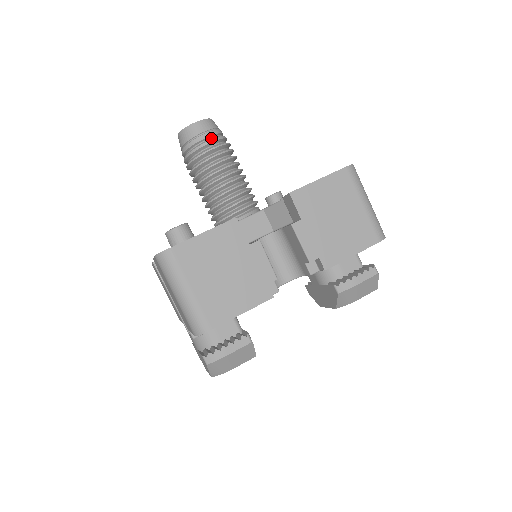
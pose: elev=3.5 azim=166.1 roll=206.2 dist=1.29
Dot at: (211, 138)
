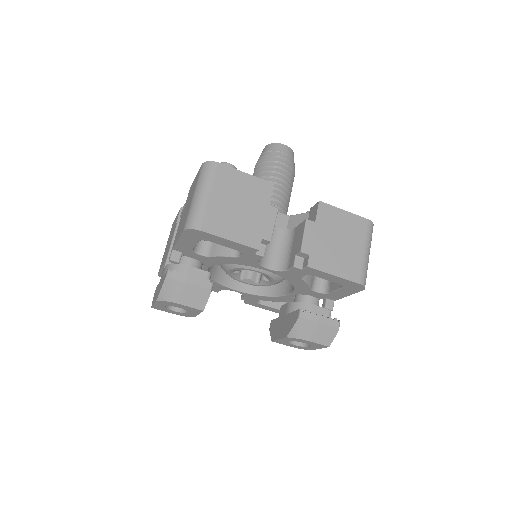
Dot at: (286, 159)
